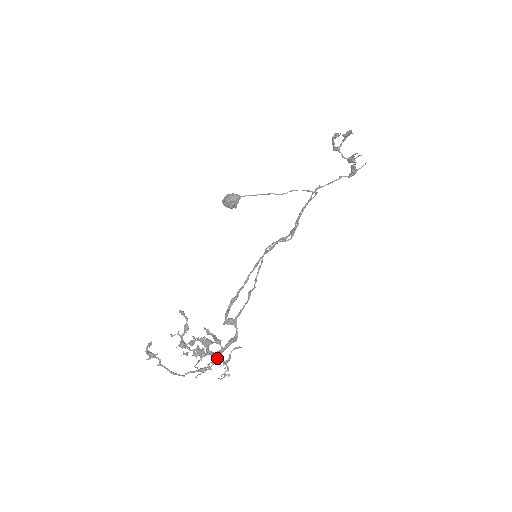
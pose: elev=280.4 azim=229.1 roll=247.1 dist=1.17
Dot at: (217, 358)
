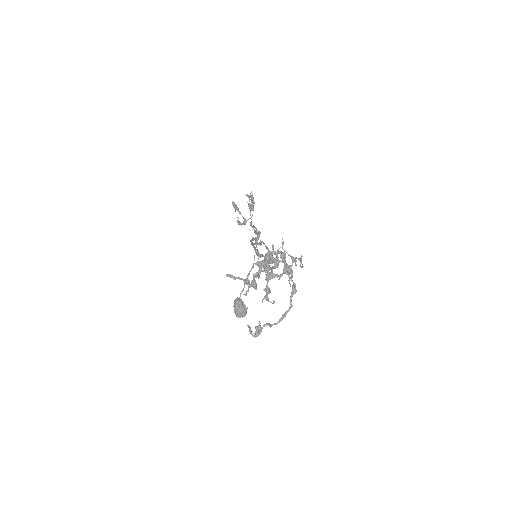
Dot at: (272, 249)
